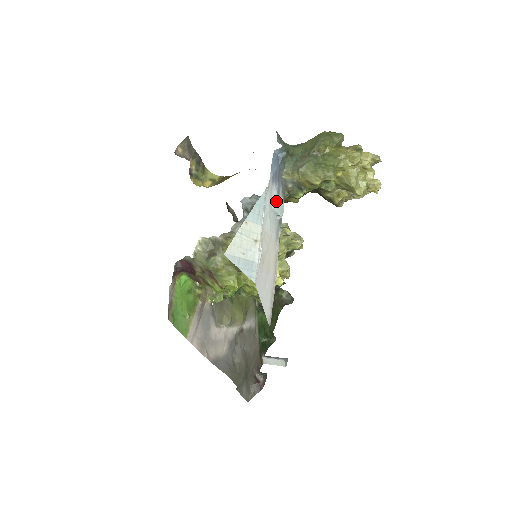
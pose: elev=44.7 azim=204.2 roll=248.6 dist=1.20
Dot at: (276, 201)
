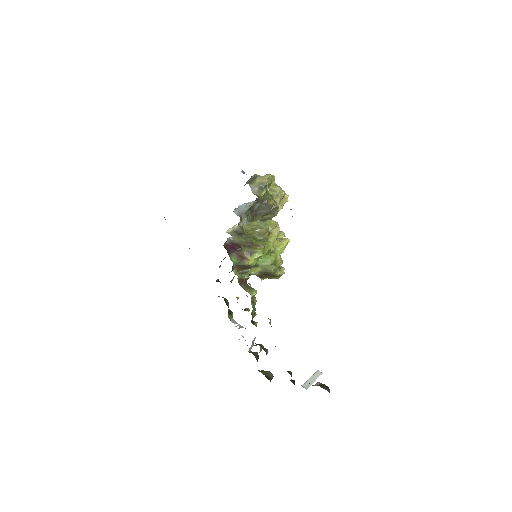
Dot at: occluded
